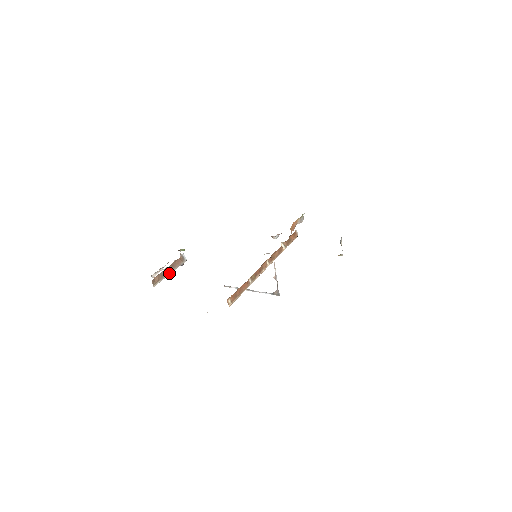
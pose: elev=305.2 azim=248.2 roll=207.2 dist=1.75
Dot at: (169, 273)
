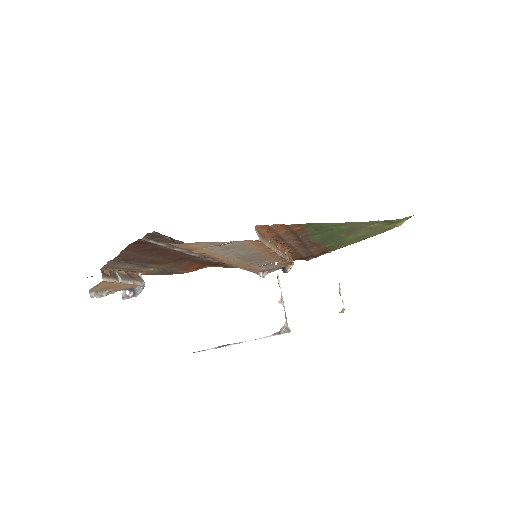
Dot at: (124, 280)
